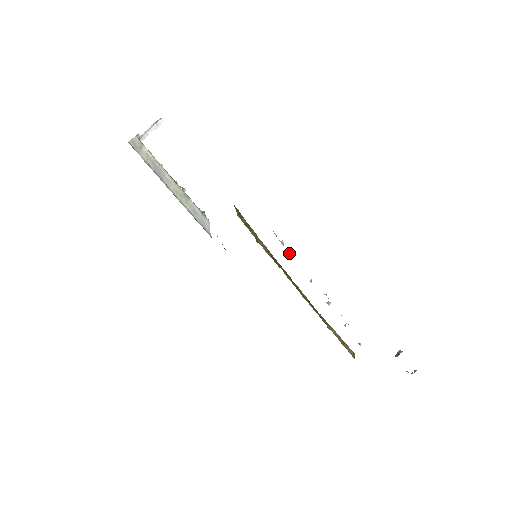
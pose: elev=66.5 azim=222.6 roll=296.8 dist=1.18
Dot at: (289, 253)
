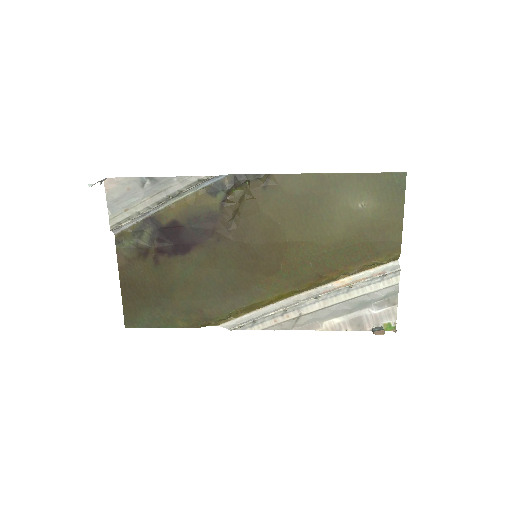
Dot at: (253, 322)
